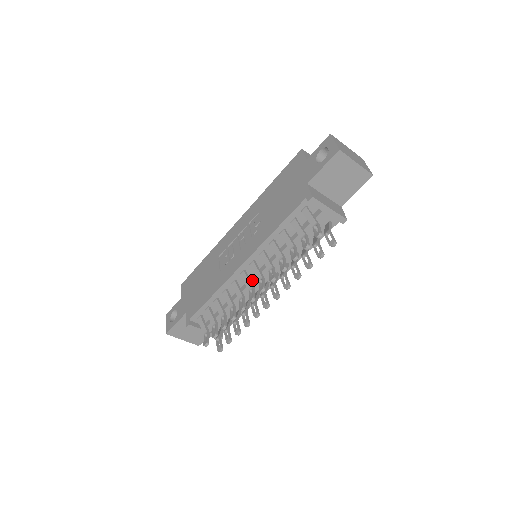
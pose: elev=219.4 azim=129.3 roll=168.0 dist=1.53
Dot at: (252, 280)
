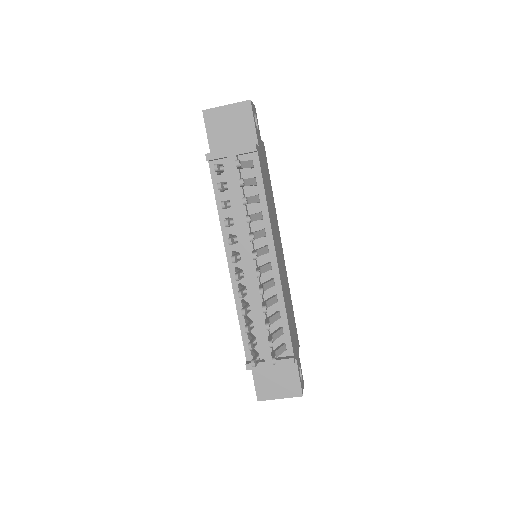
Dot at: (247, 270)
